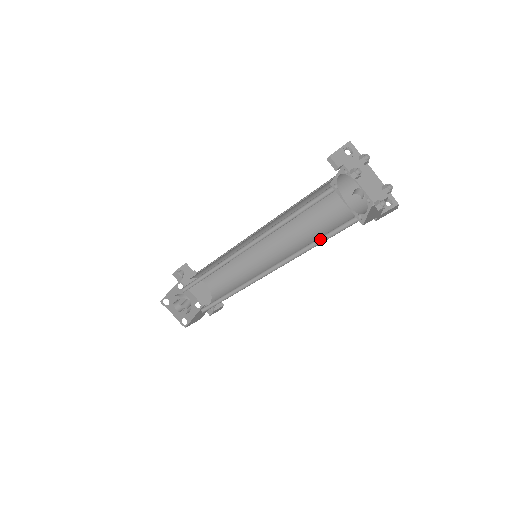
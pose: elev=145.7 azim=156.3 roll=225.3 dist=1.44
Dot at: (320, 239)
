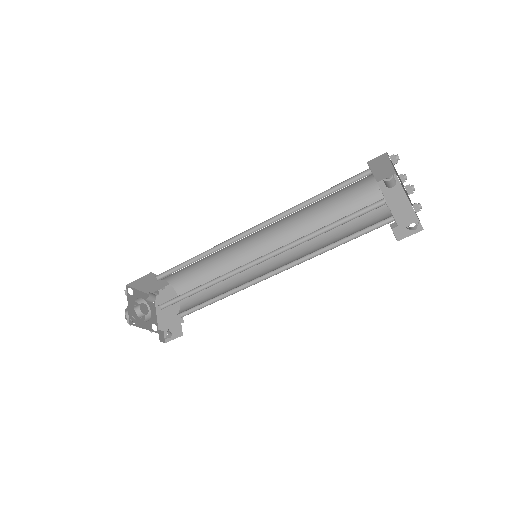
Dot at: (335, 226)
